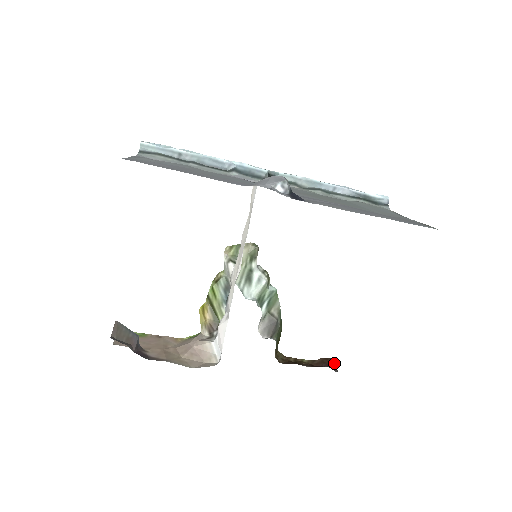
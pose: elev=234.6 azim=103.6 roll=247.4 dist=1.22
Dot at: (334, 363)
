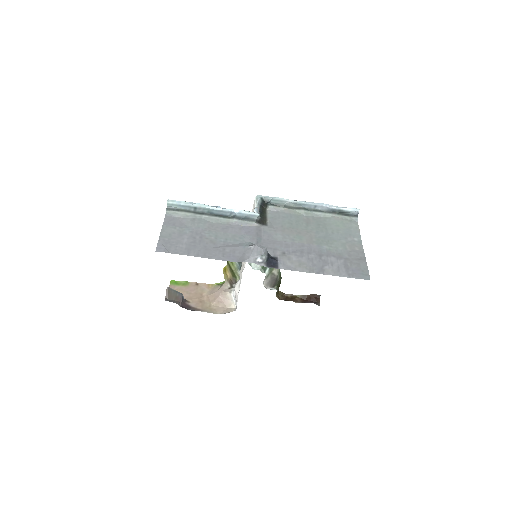
Dot at: (319, 298)
